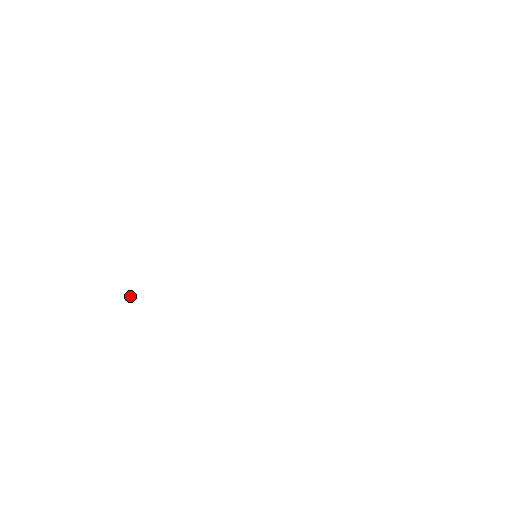
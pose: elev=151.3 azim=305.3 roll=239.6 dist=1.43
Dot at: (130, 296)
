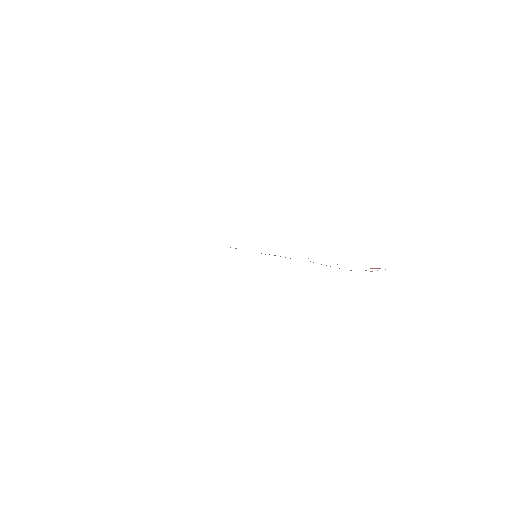
Dot at: occluded
